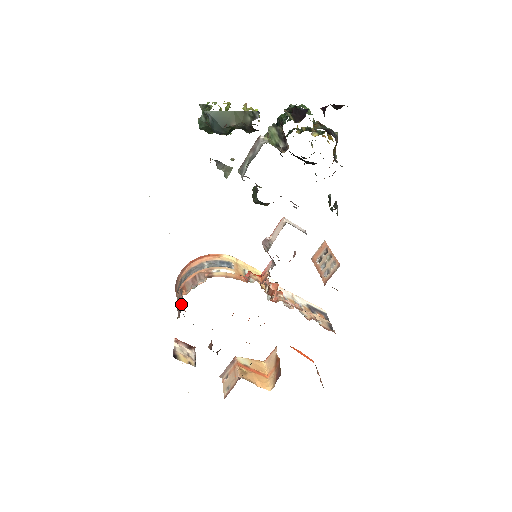
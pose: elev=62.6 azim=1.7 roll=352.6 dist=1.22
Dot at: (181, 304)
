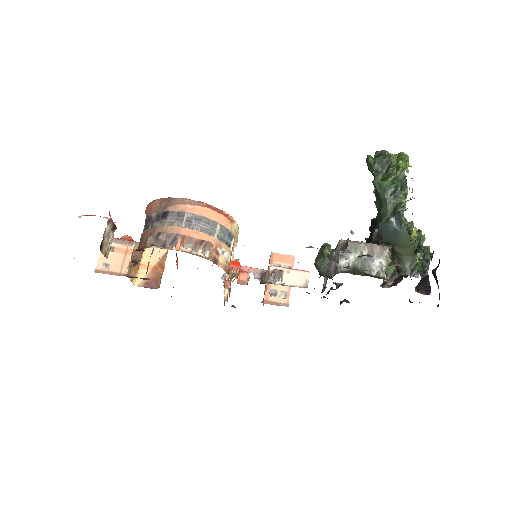
Dot at: (165, 247)
